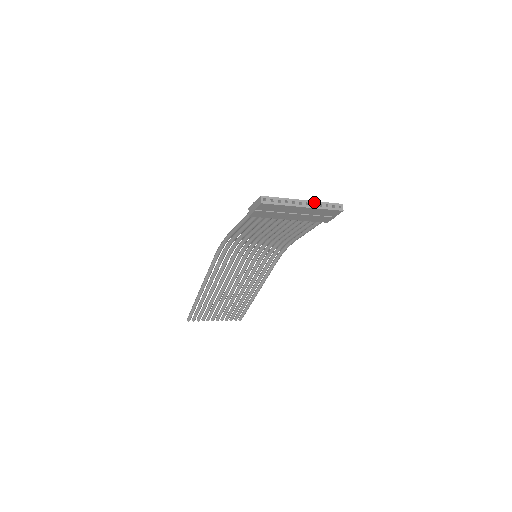
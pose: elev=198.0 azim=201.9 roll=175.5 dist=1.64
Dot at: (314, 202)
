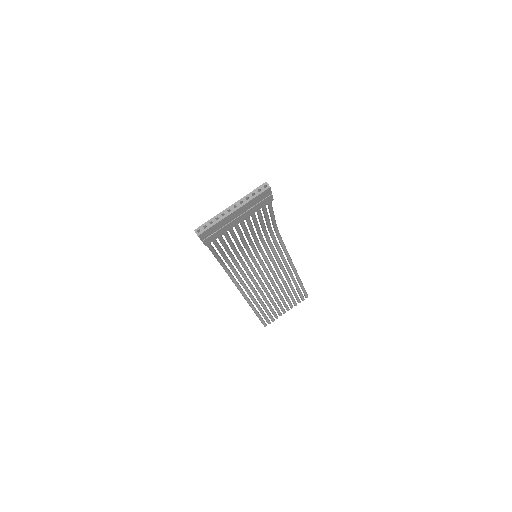
Dot at: (240, 200)
